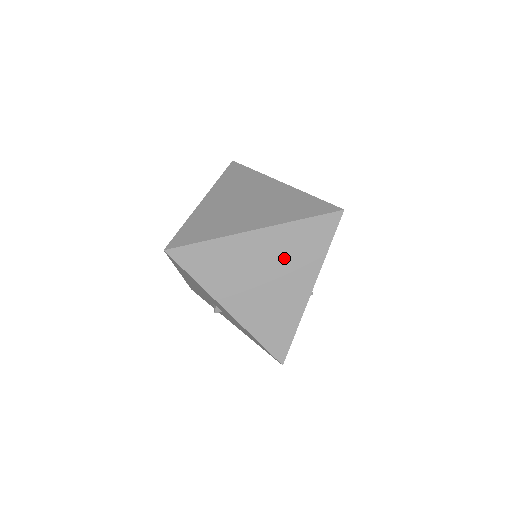
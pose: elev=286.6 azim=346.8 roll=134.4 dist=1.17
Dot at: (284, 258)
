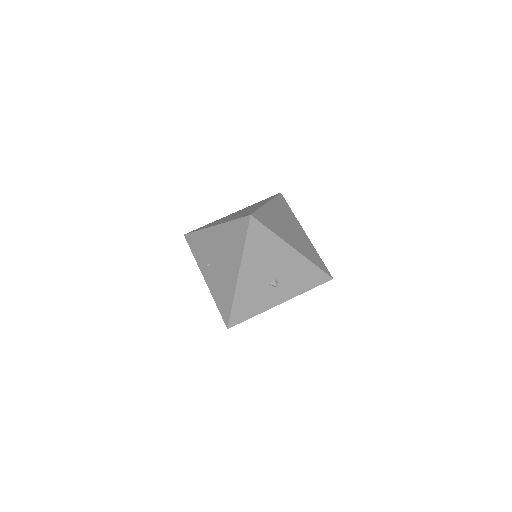
Dot at: (286, 217)
